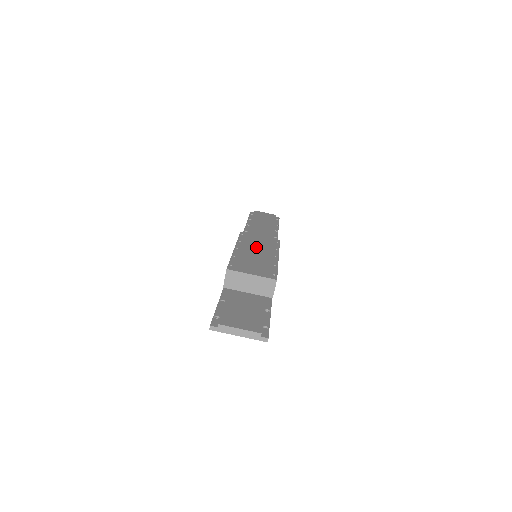
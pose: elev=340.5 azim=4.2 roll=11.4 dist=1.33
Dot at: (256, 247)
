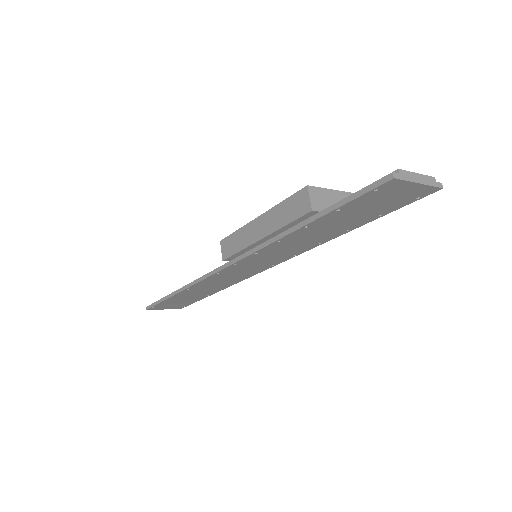
Dot at: occluded
